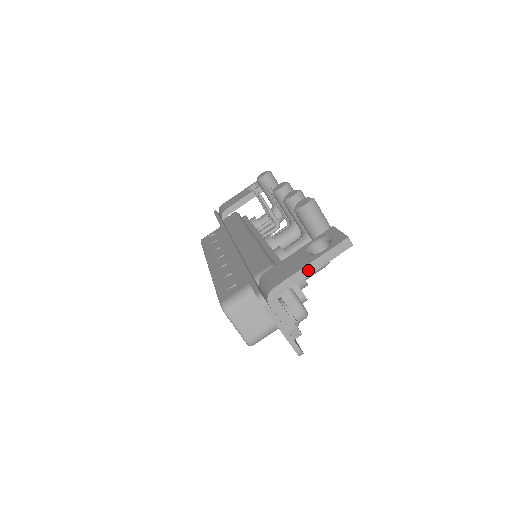
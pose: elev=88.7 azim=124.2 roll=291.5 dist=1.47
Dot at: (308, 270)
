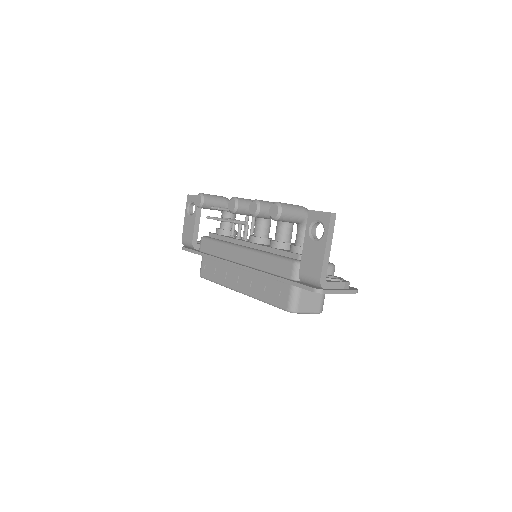
Dot at: (327, 251)
